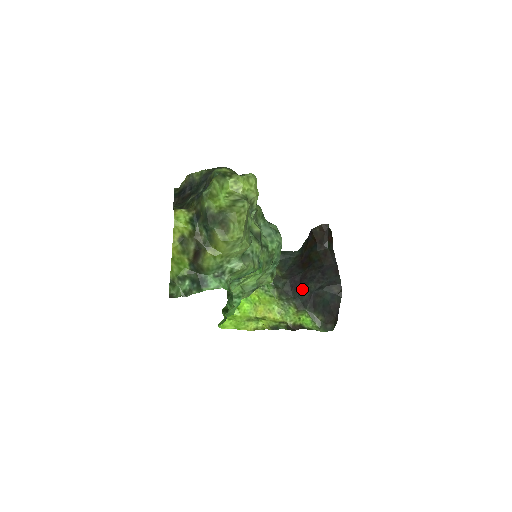
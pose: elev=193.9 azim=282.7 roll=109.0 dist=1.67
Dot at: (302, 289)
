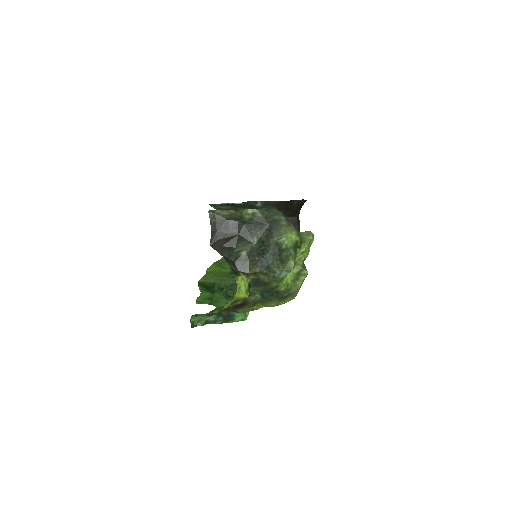
Dot at: occluded
